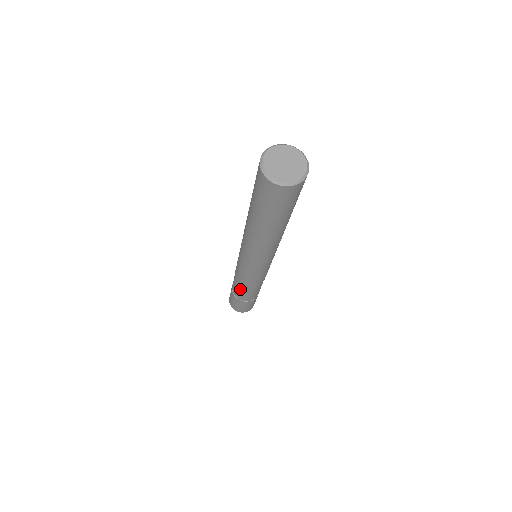
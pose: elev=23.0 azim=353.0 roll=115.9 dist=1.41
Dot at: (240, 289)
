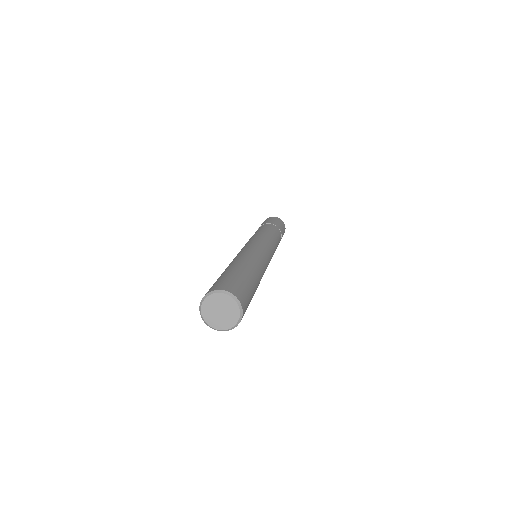
Dot at: occluded
